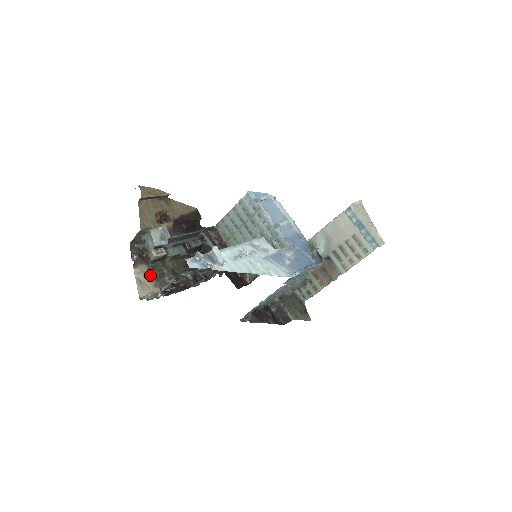
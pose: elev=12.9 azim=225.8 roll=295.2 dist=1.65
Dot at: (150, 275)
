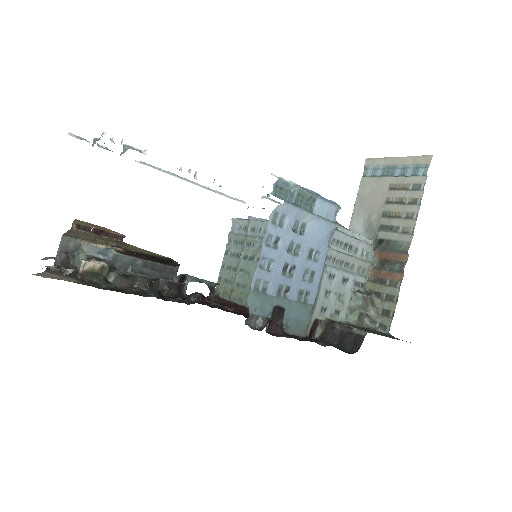
Dot at: (72, 279)
